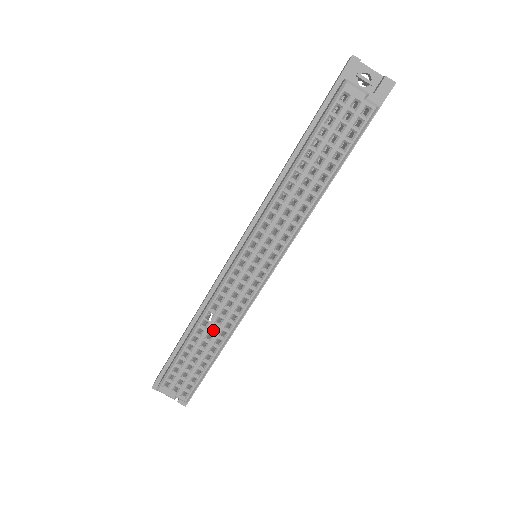
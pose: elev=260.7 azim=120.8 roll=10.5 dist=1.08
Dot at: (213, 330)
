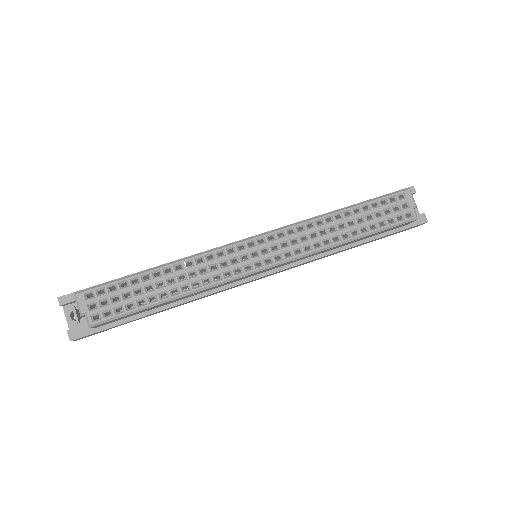
Dot at: (179, 279)
